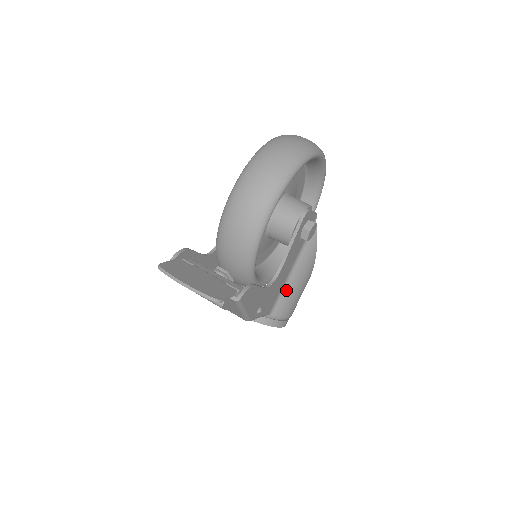
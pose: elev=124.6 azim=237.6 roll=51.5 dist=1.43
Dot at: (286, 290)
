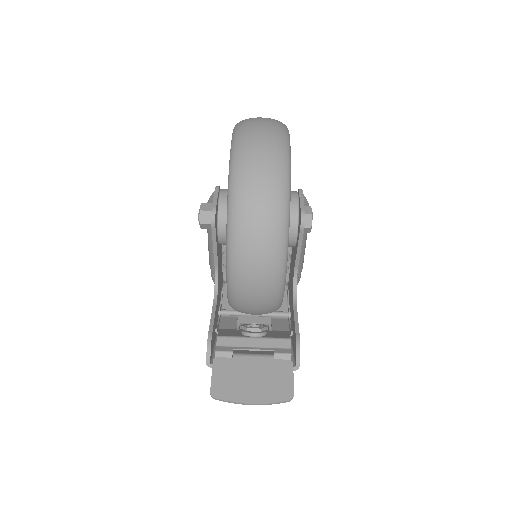
Dot at: occluded
